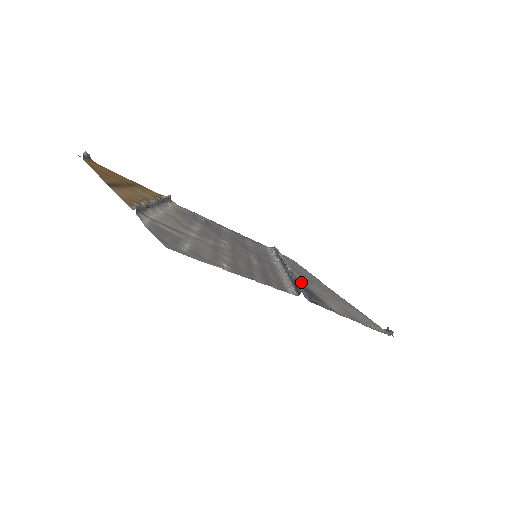
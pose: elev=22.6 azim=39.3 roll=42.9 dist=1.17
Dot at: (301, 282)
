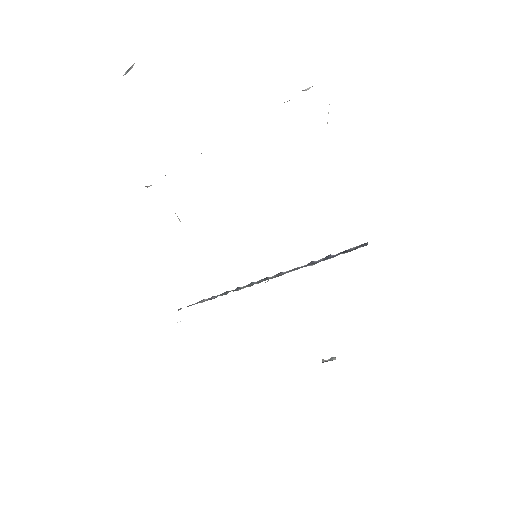
Dot at: occluded
